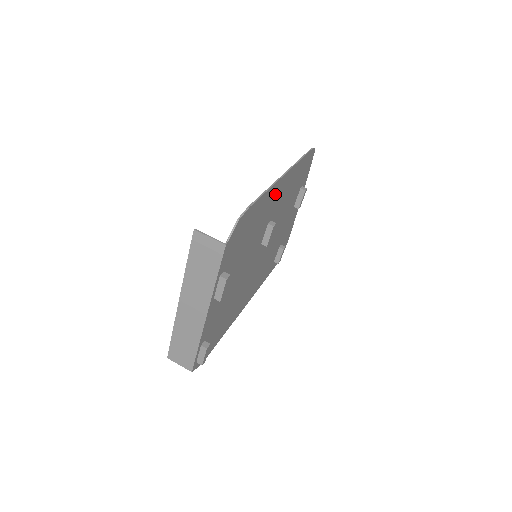
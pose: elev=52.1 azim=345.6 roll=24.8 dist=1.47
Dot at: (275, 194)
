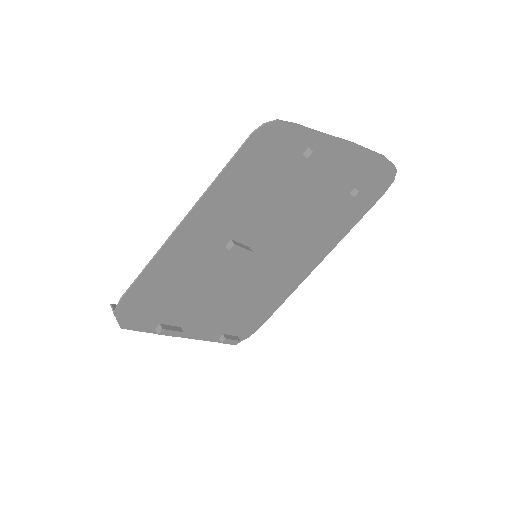
Dot at: (188, 240)
